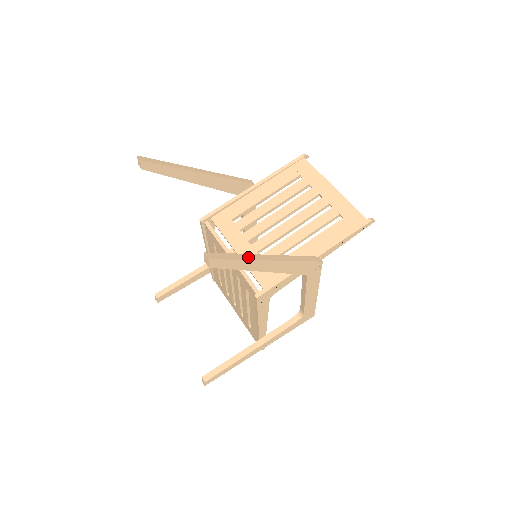
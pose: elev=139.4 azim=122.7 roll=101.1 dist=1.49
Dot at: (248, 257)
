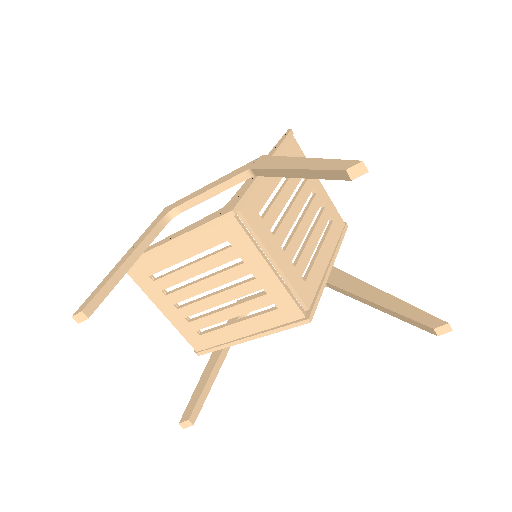
Dot at: occluded
